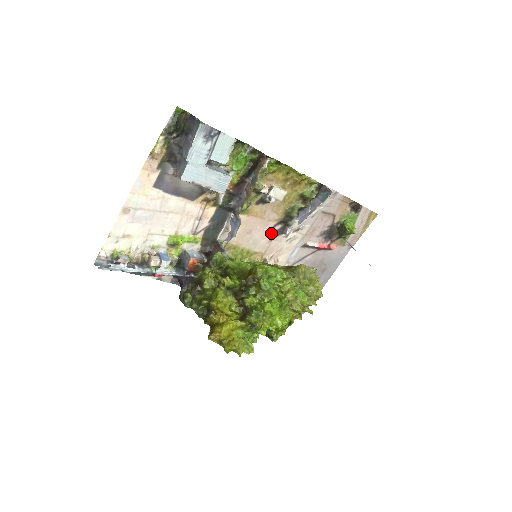
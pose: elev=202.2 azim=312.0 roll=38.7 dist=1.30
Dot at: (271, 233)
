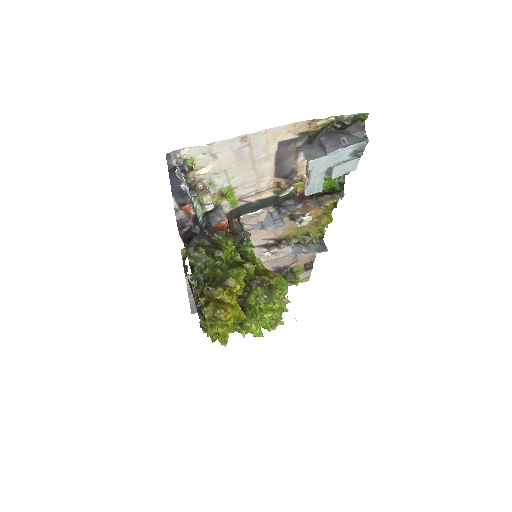
Dot at: (263, 242)
